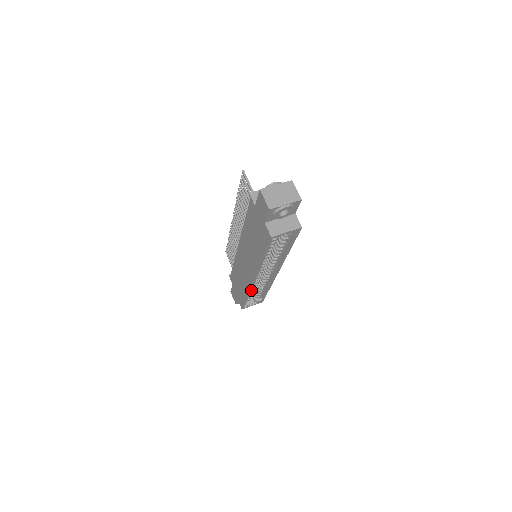
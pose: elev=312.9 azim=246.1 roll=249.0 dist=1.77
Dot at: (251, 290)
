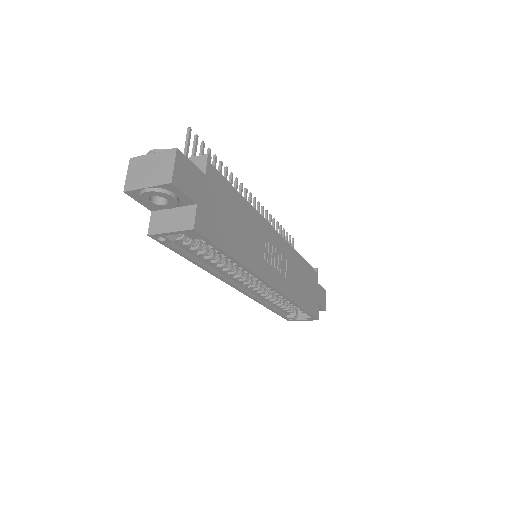
Dot at: (259, 301)
